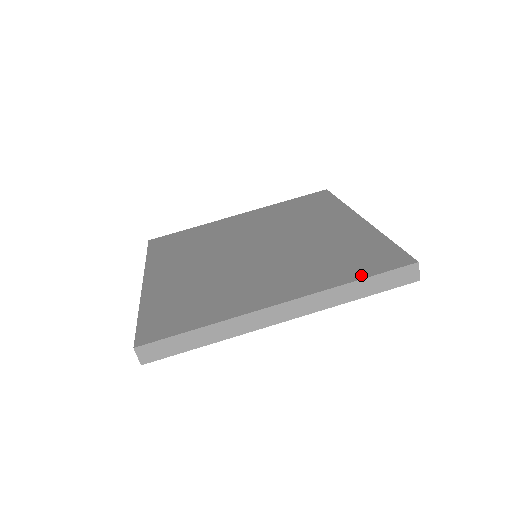
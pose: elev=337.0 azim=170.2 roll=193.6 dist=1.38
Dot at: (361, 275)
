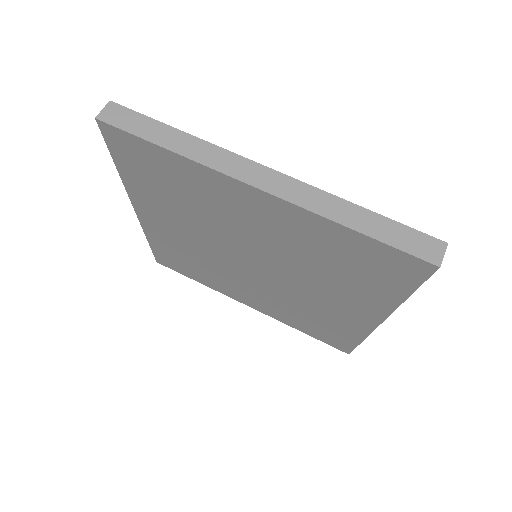
Dot at: occluded
